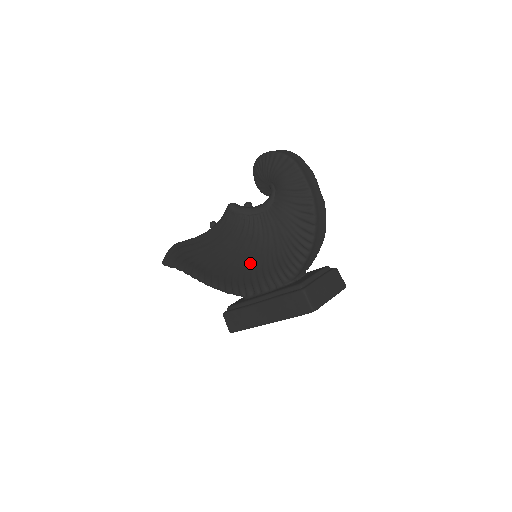
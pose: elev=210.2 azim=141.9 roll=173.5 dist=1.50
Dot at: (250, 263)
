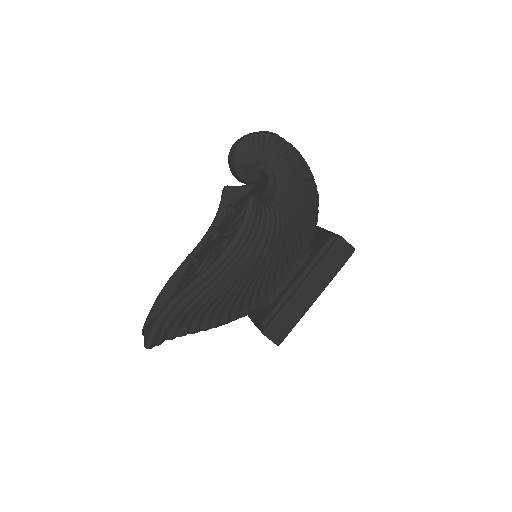
Dot at: (280, 250)
